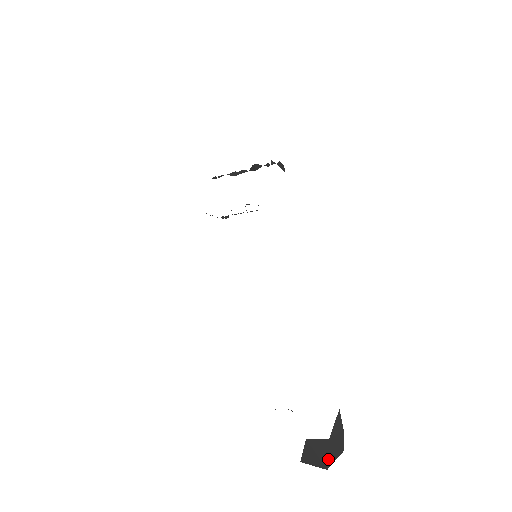
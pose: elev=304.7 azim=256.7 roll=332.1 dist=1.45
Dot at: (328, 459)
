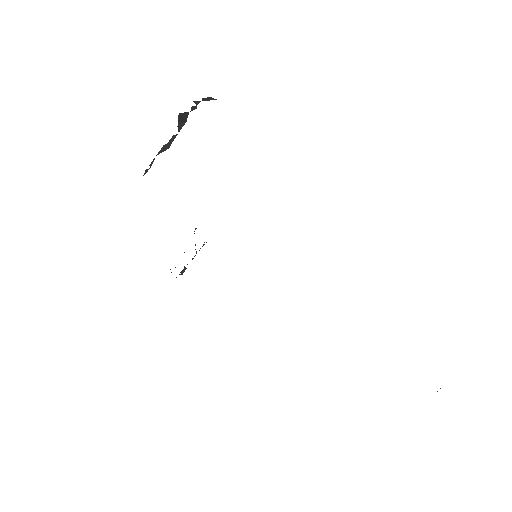
Dot at: out of frame
